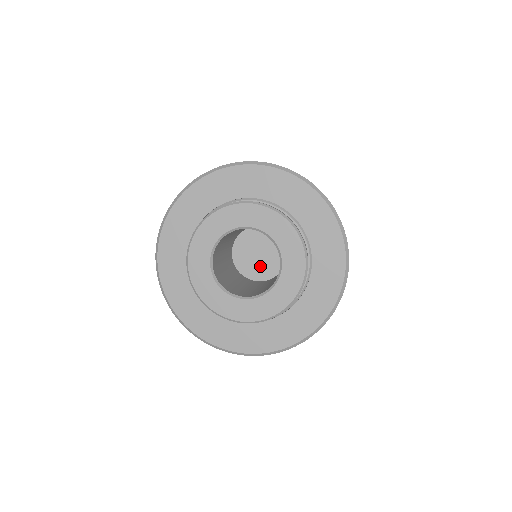
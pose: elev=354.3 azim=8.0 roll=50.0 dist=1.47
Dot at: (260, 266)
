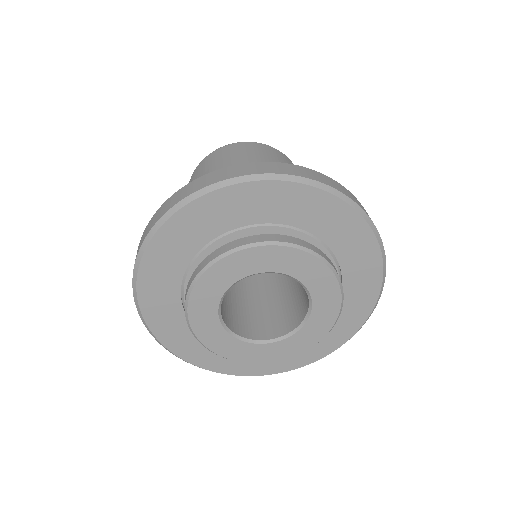
Dot at: occluded
